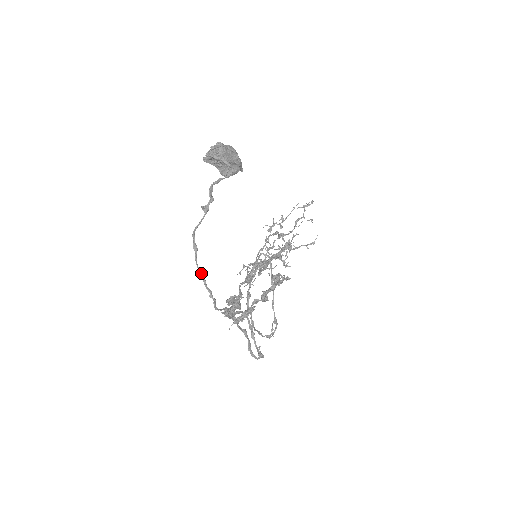
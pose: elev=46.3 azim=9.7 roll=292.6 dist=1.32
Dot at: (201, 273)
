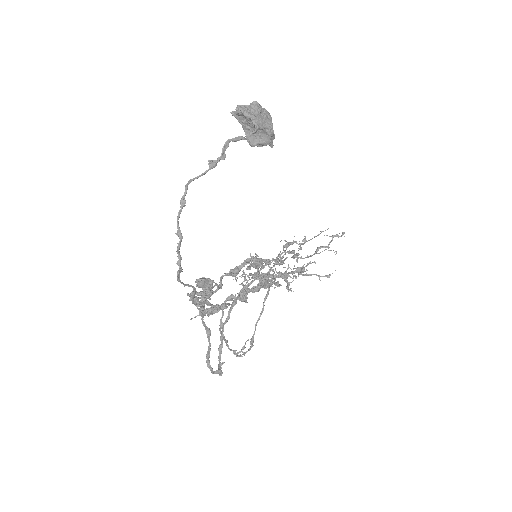
Dot at: (179, 234)
